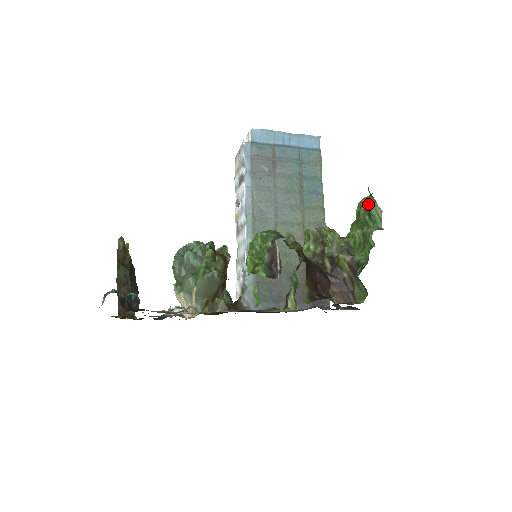
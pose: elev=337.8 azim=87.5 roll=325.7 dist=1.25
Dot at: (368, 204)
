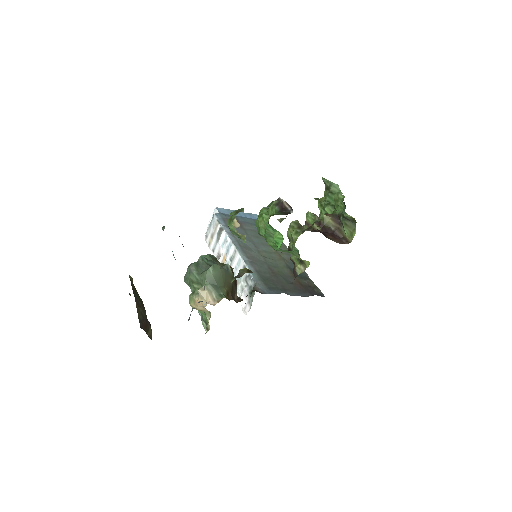
Dot at: (326, 189)
